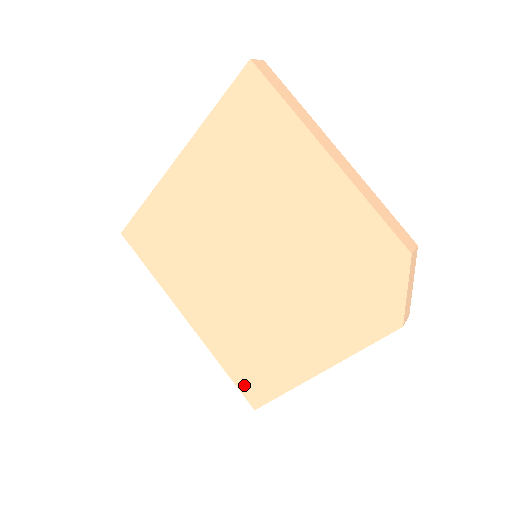
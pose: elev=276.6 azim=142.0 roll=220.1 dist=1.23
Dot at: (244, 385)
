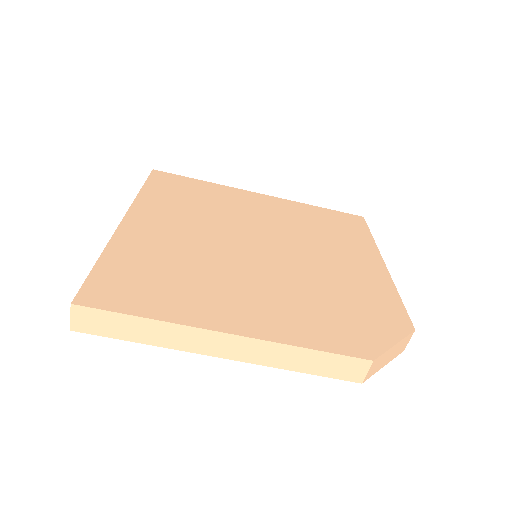
Dot at: occluded
